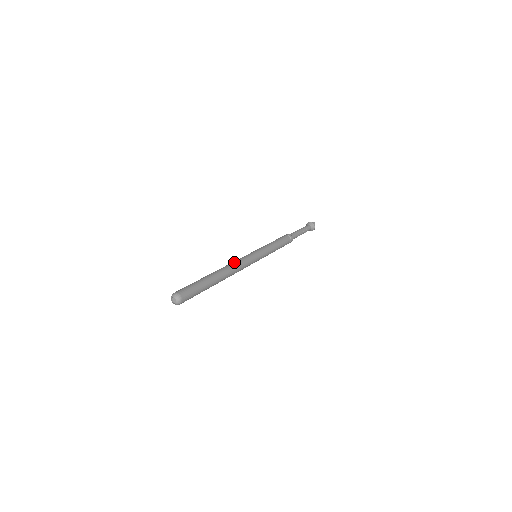
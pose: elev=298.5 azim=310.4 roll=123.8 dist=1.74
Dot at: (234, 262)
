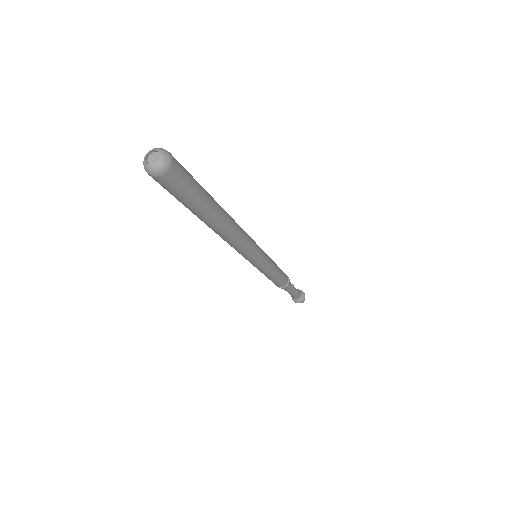
Dot at: occluded
